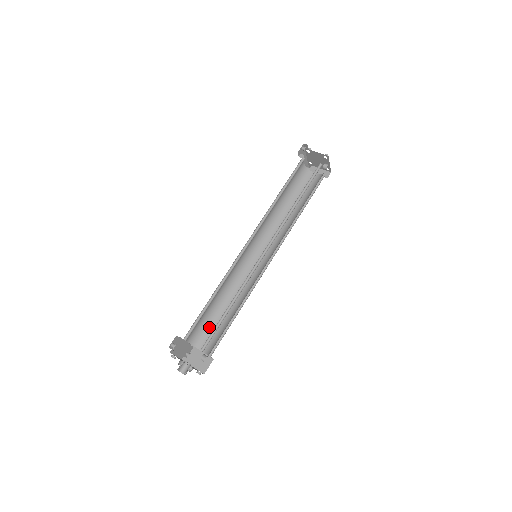
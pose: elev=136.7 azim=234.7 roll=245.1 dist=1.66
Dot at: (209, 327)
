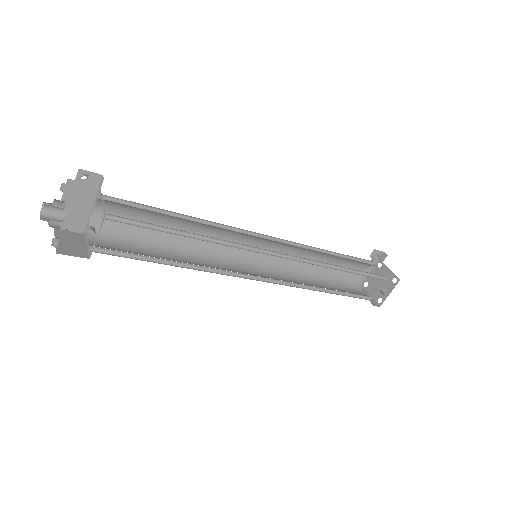
Dot at: (128, 240)
